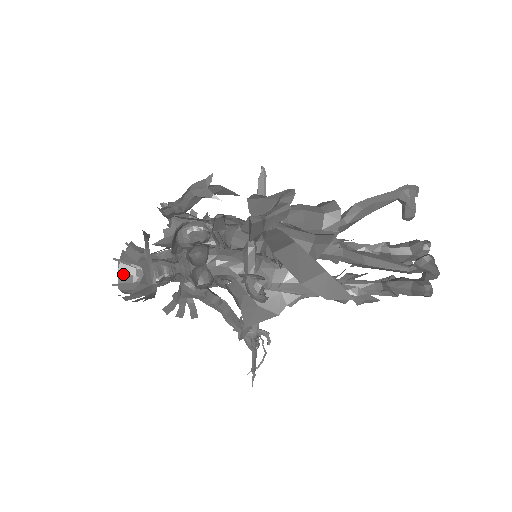
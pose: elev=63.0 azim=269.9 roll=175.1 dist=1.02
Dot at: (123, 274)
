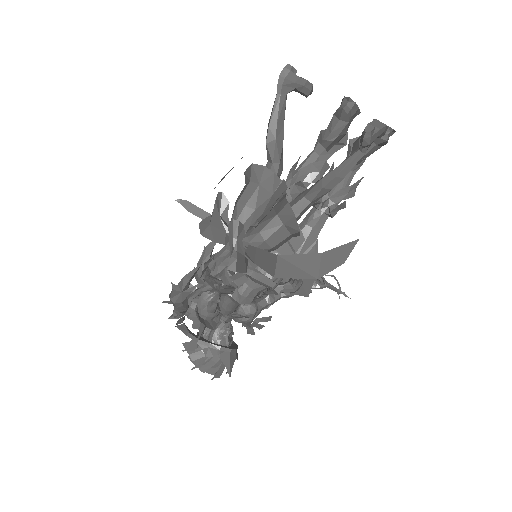
Dot at: (208, 369)
